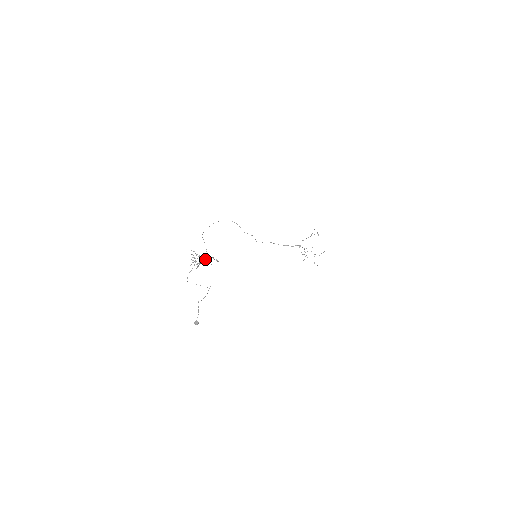
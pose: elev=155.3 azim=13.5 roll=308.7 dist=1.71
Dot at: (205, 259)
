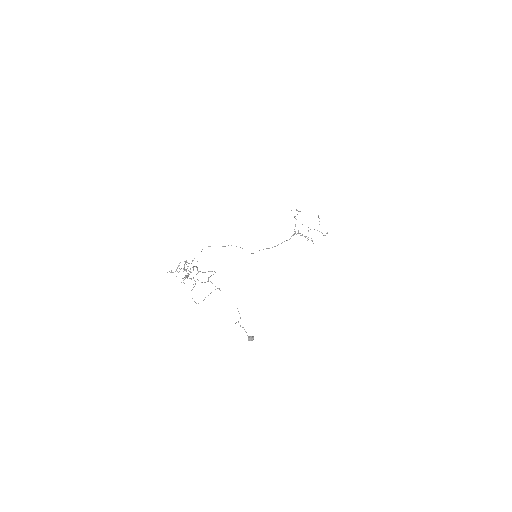
Dot at: (188, 263)
